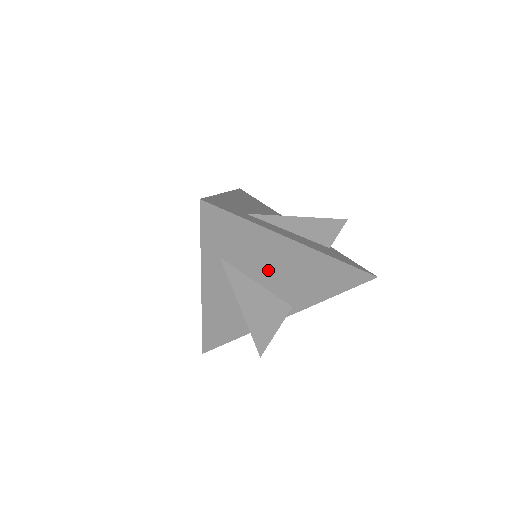
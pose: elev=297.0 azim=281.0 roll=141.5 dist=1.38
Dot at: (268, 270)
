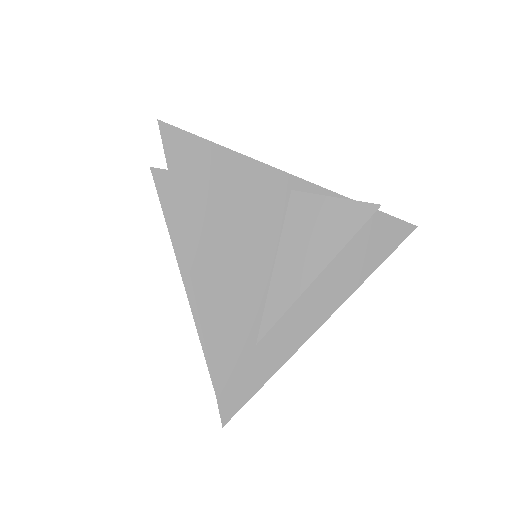
Dot at: occluded
